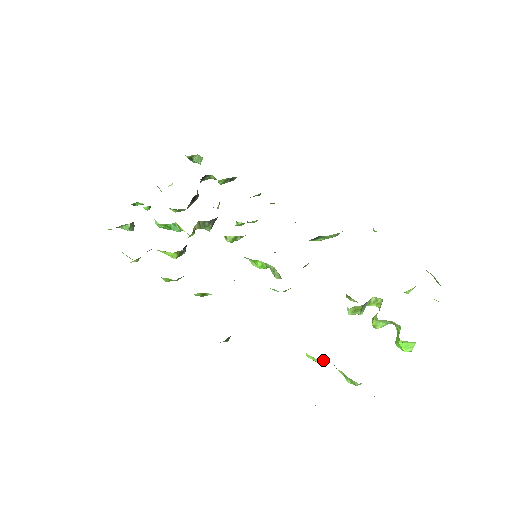
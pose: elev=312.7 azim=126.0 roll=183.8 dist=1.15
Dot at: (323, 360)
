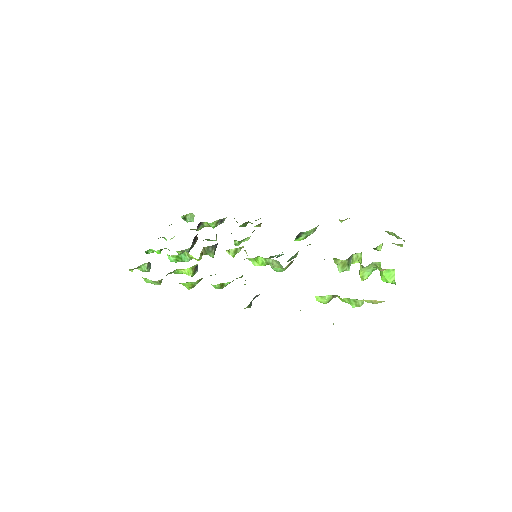
Dot at: (329, 296)
